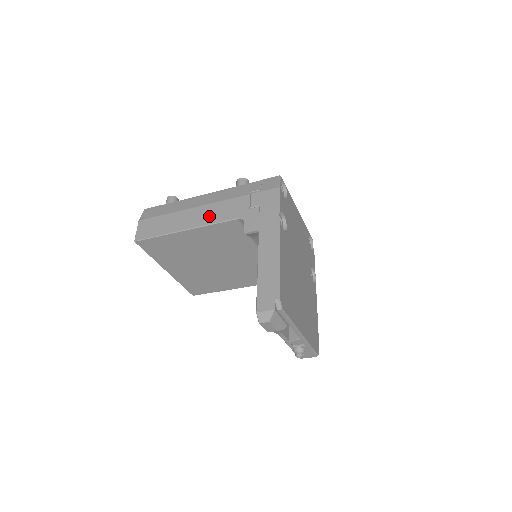
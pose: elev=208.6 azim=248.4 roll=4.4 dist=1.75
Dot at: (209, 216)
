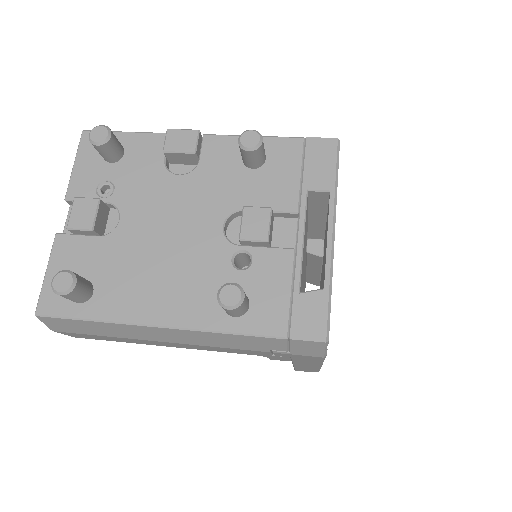
Dot at: occluded
